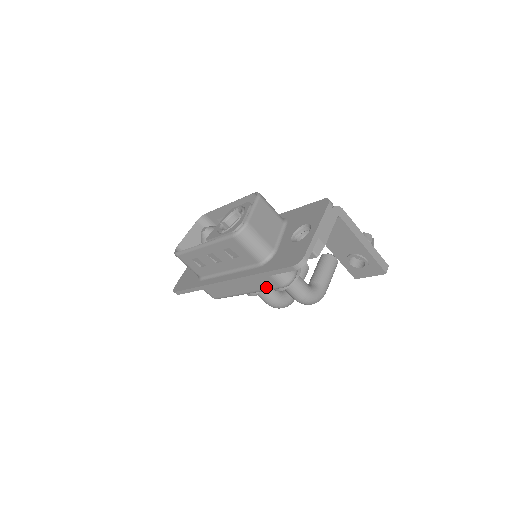
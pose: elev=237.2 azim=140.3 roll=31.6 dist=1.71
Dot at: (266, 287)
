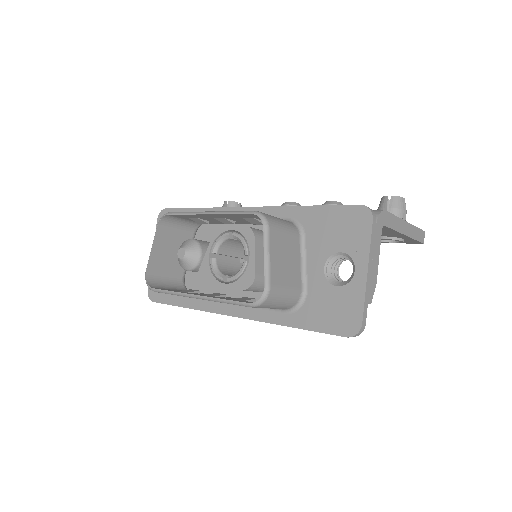
Dot at: occluded
